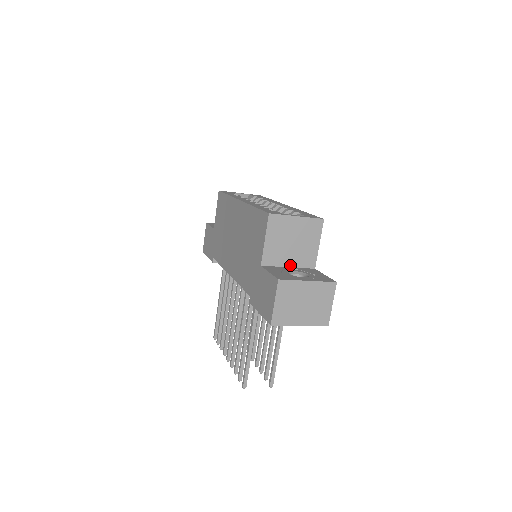
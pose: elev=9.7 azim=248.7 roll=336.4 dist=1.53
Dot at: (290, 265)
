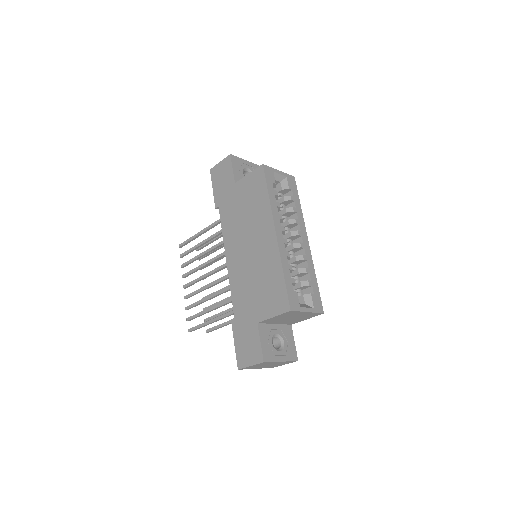
Dot at: (277, 323)
